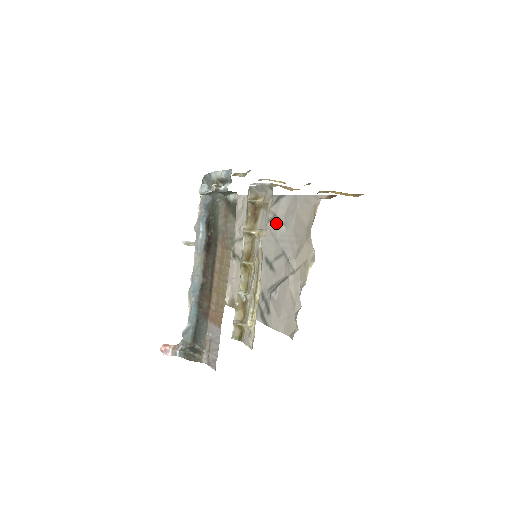
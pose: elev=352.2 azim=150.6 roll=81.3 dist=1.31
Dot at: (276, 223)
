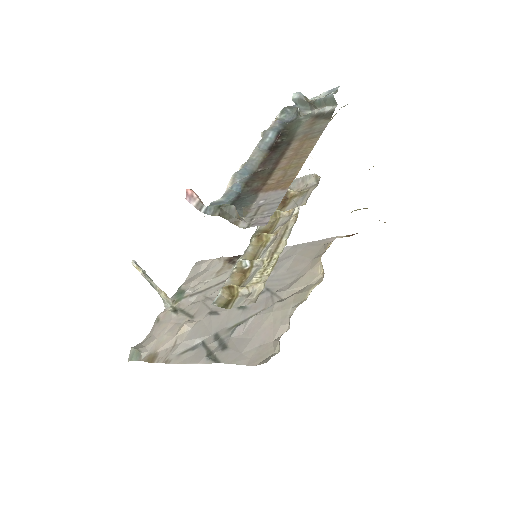
Dot at: occluded
